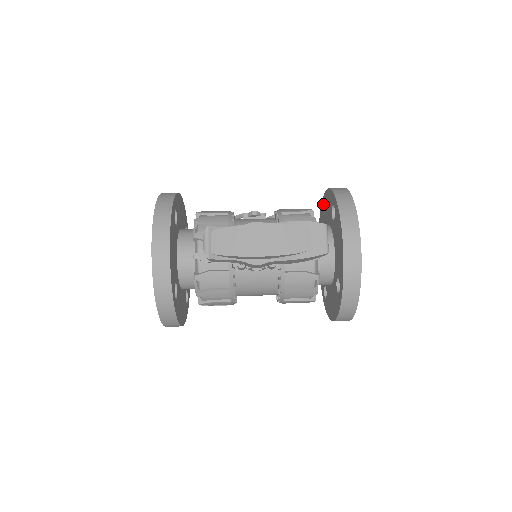
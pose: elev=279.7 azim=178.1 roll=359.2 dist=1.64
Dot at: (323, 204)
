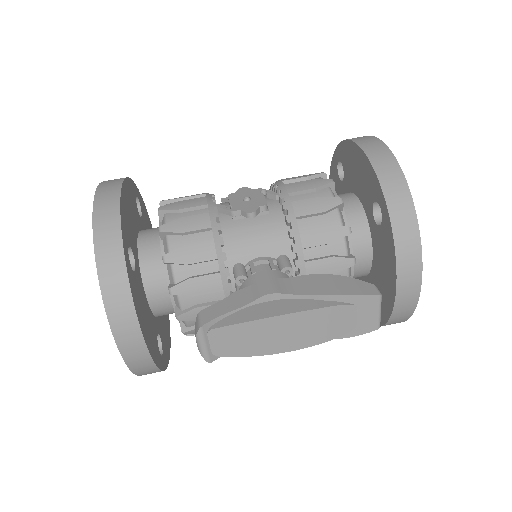
Dot at: (349, 151)
